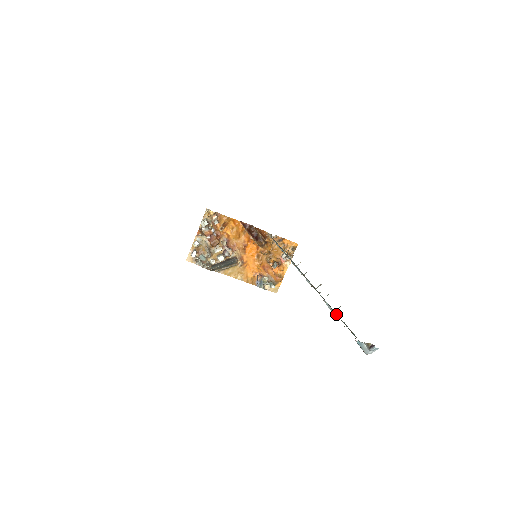
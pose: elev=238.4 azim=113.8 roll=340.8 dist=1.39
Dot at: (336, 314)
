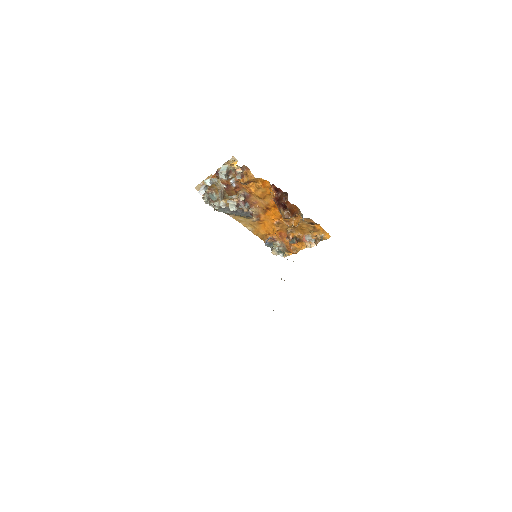
Dot at: out of frame
